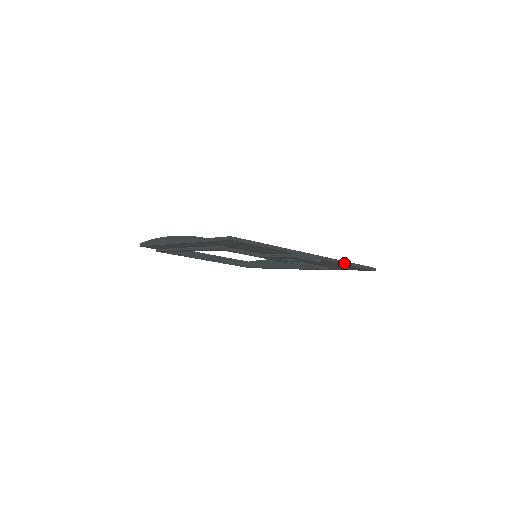
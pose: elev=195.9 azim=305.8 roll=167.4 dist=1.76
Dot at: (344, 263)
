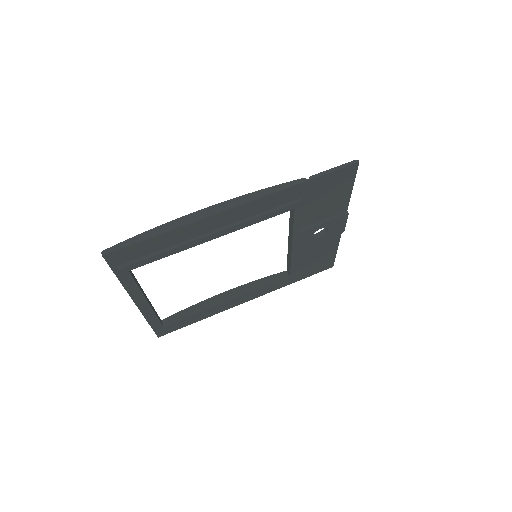
Dot at: (338, 245)
